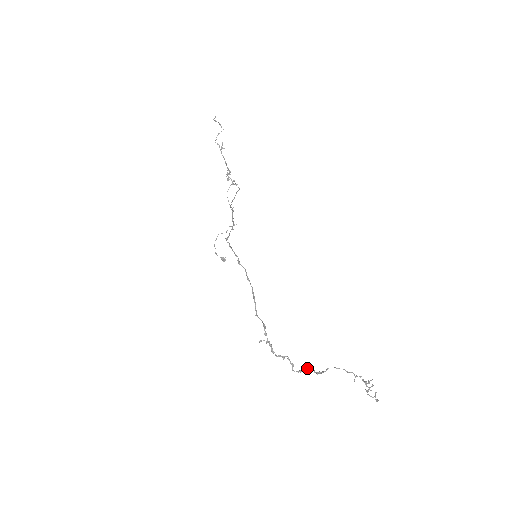
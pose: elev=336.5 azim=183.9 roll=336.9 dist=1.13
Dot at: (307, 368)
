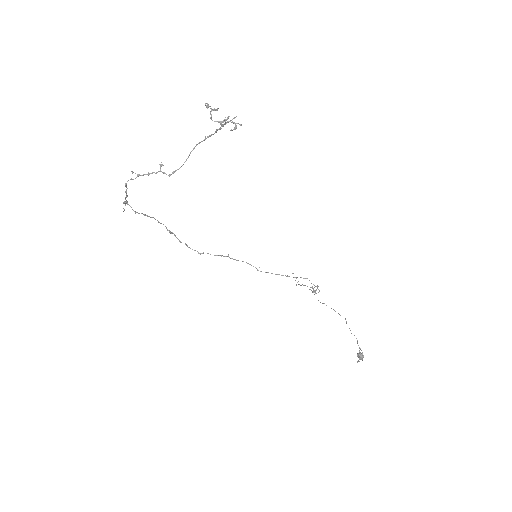
Dot at: (140, 175)
